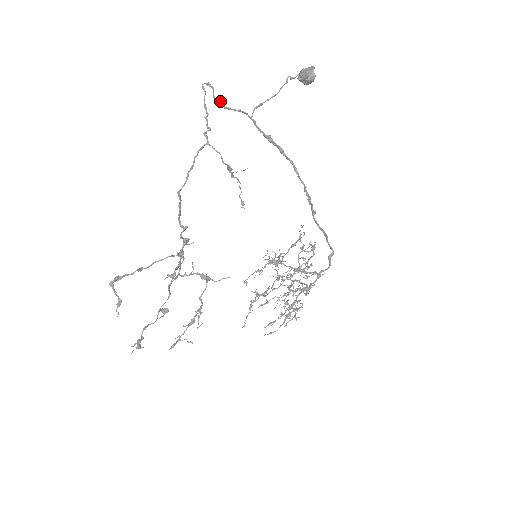
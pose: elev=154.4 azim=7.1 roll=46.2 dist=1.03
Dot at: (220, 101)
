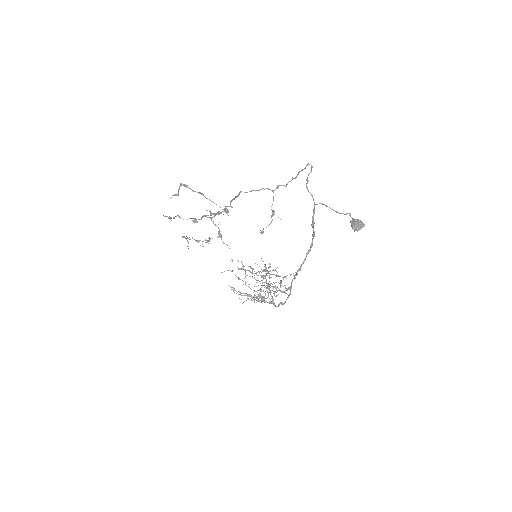
Dot at: occluded
